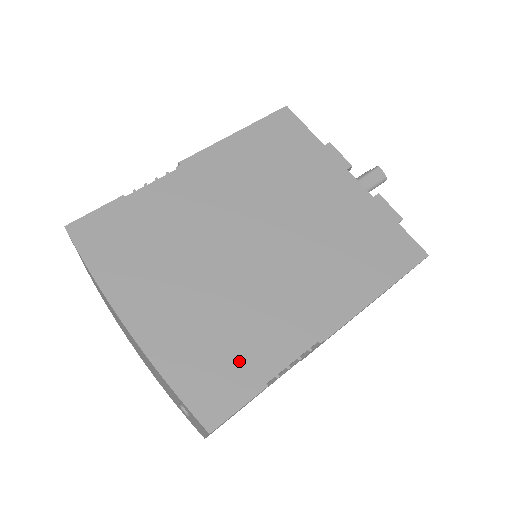
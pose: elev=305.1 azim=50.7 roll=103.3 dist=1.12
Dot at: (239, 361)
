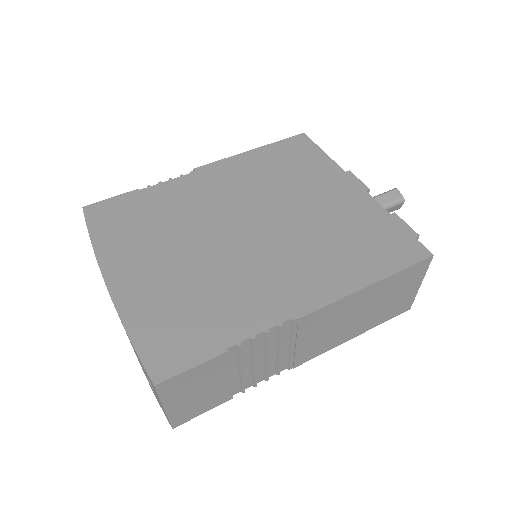
Dot at: (203, 325)
